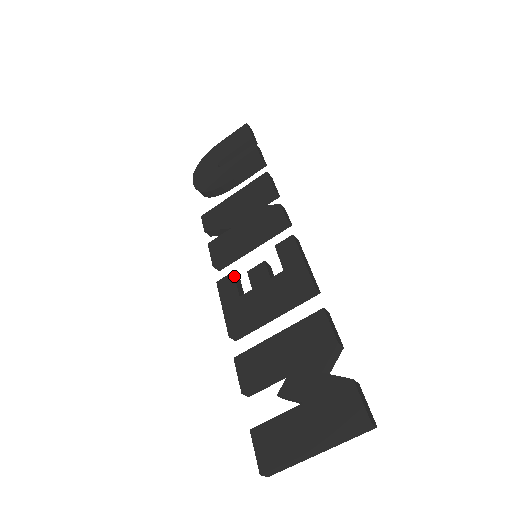
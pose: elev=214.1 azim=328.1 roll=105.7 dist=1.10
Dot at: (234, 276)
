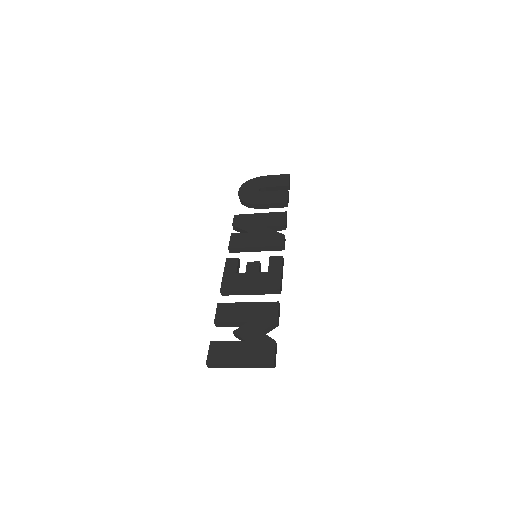
Dot at: (238, 260)
